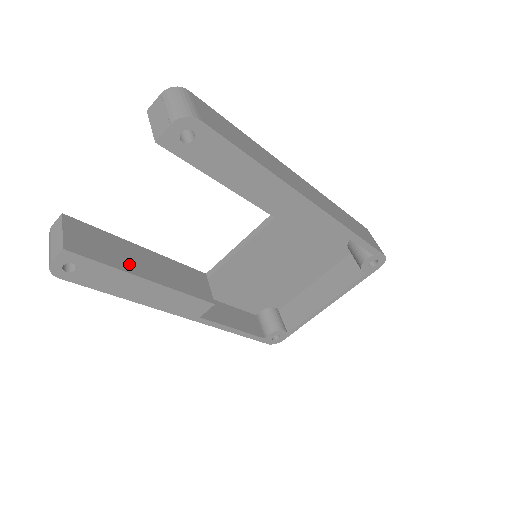
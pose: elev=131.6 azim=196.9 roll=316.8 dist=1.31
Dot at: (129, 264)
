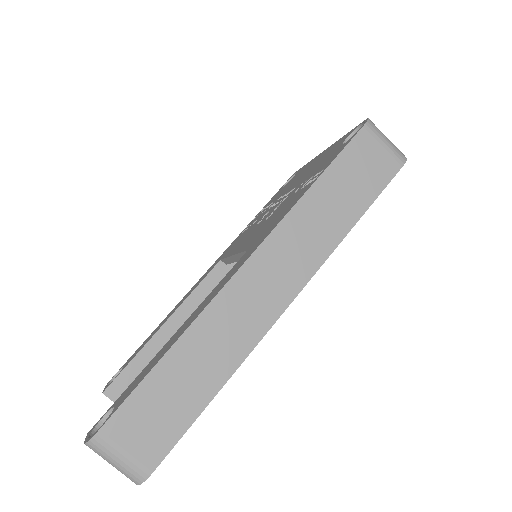
Dot at: occluded
